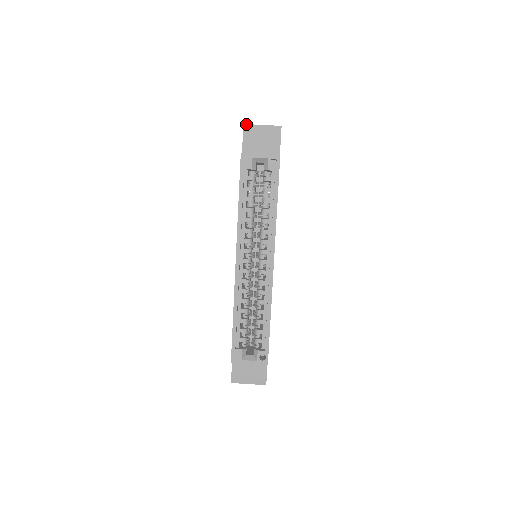
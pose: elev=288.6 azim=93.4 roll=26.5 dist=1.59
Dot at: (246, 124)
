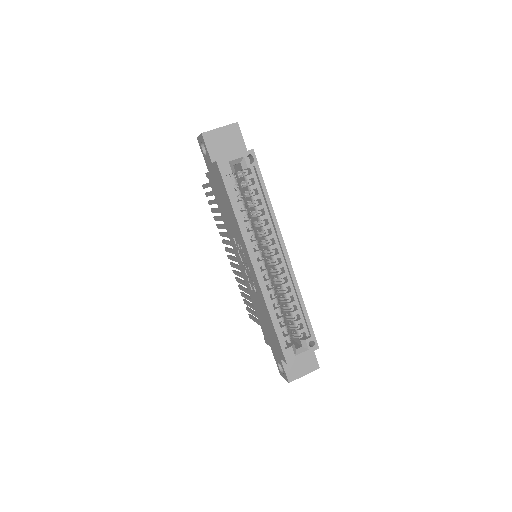
Dot at: (204, 132)
